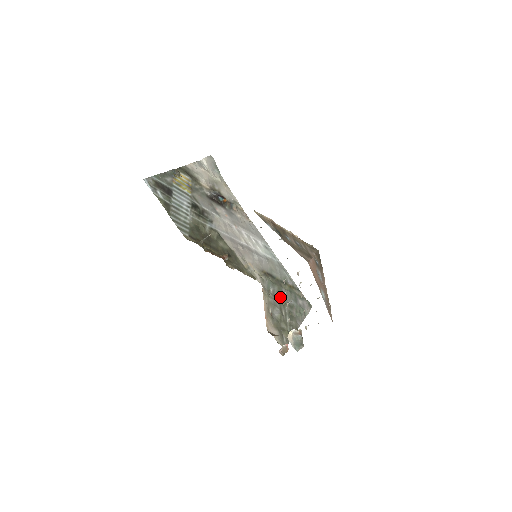
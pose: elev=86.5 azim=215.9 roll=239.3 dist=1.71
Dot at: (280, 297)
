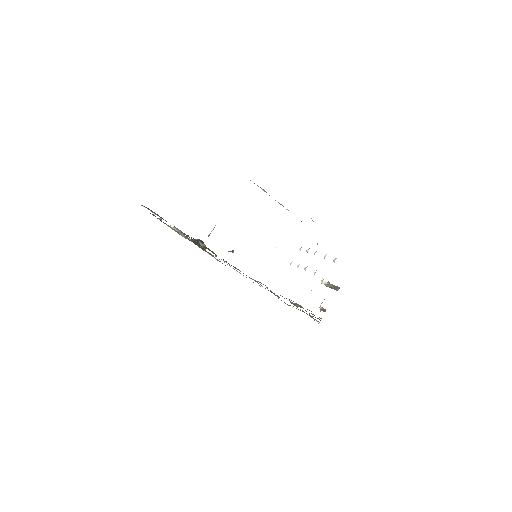
Dot at: occluded
